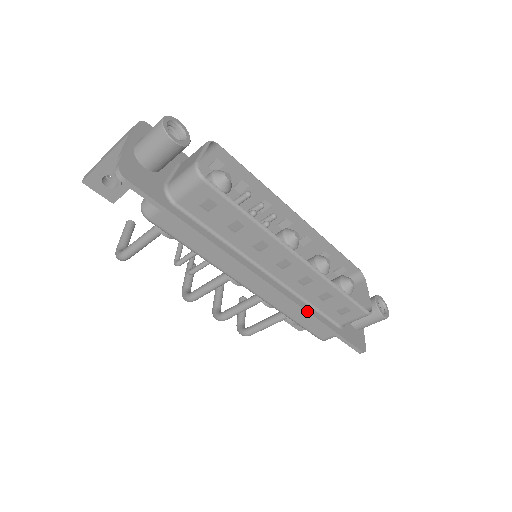
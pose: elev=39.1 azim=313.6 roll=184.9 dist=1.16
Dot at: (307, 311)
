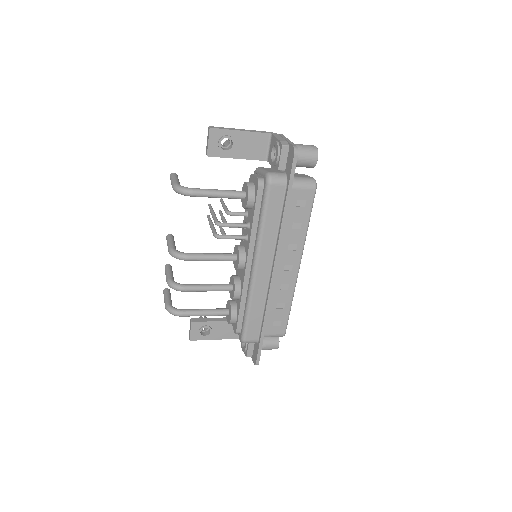
Dot at: occluded
